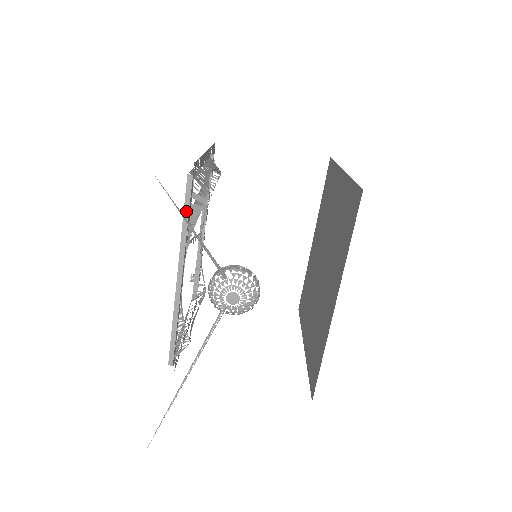
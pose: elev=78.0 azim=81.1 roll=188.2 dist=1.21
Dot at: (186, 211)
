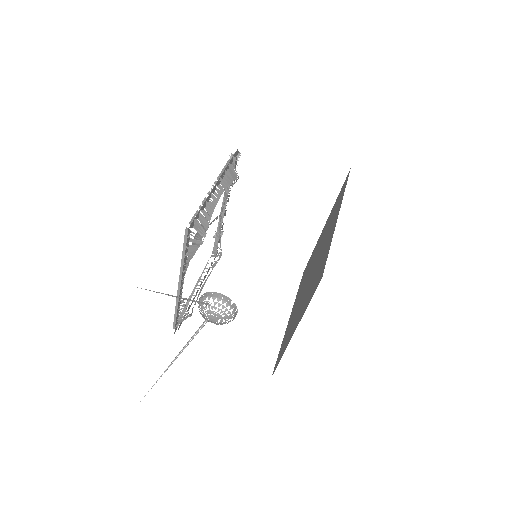
Dot at: (184, 250)
